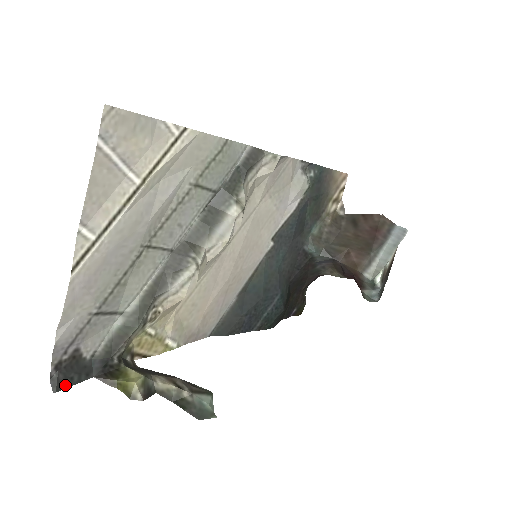
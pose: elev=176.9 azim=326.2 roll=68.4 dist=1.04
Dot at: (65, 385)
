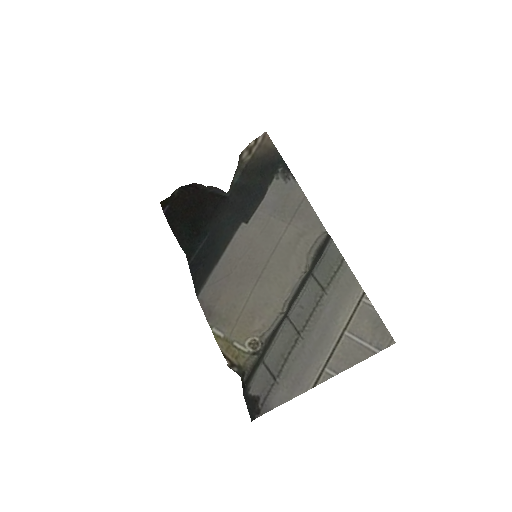
Dot at: (250, 414)
